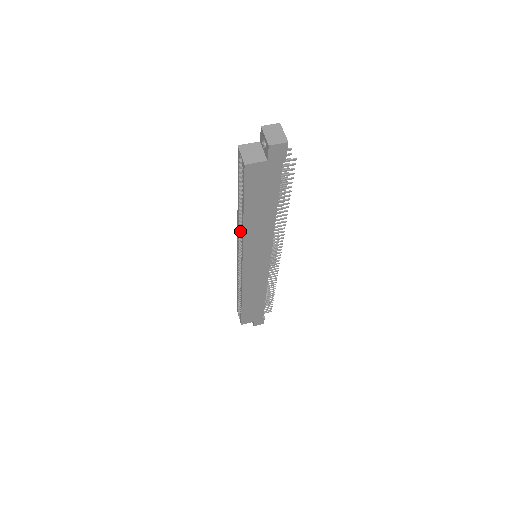
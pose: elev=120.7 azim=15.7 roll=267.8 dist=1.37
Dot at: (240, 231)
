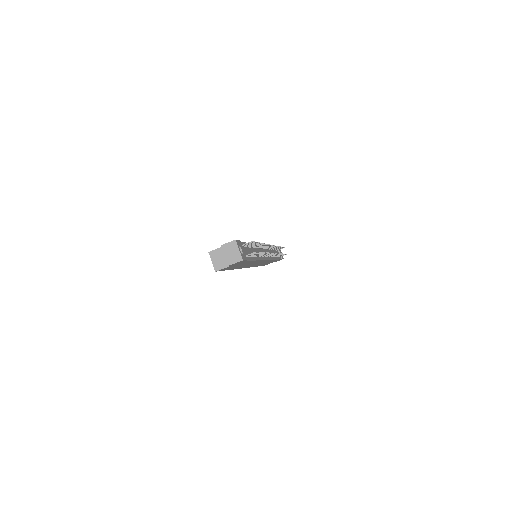
Dot at: occluded
